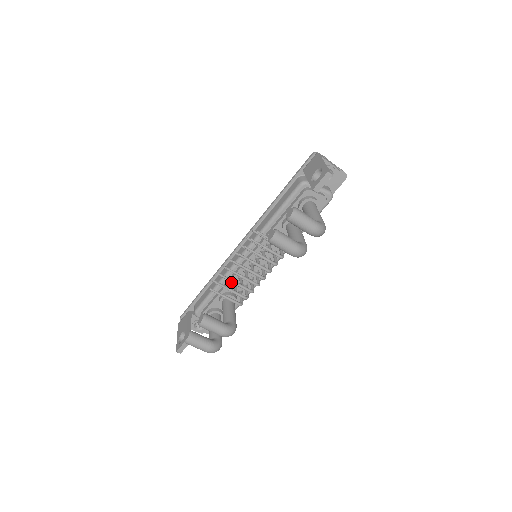
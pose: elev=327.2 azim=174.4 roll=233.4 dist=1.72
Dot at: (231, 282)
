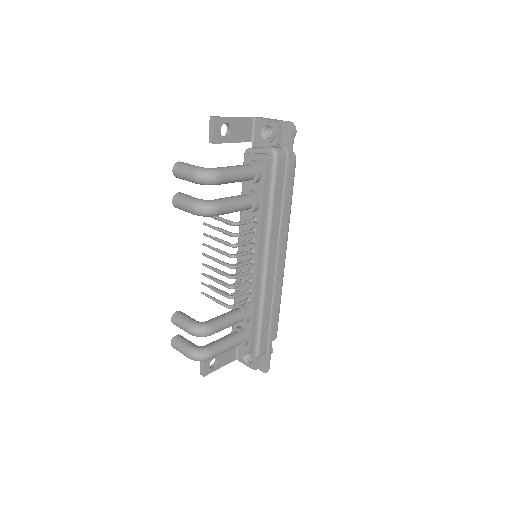
Dot at: occluded
